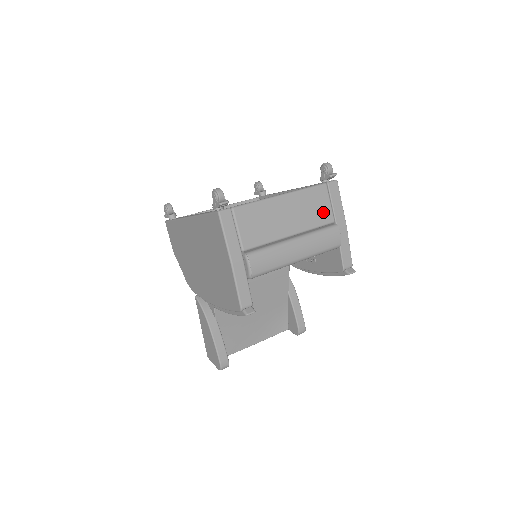
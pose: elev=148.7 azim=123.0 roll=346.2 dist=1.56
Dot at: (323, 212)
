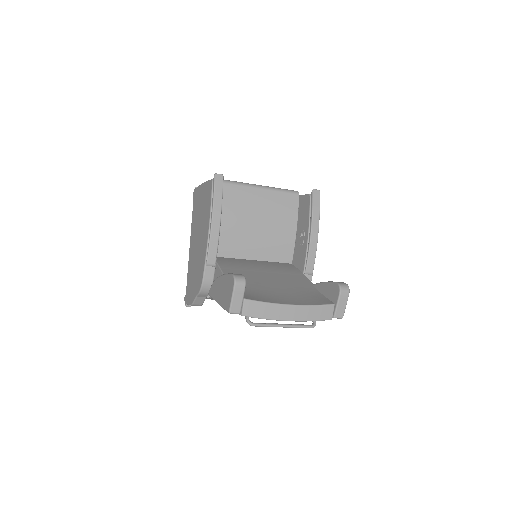
Dot at: occluded
